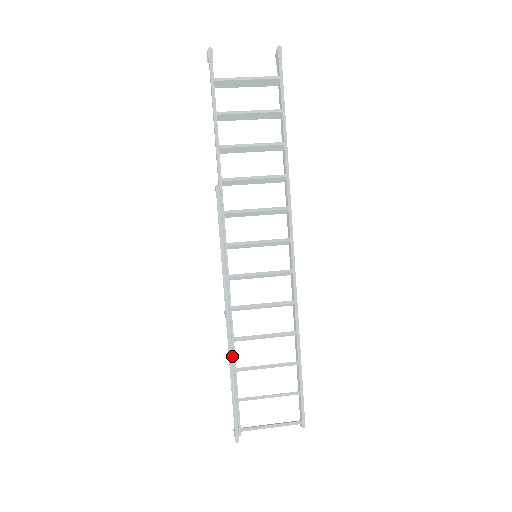
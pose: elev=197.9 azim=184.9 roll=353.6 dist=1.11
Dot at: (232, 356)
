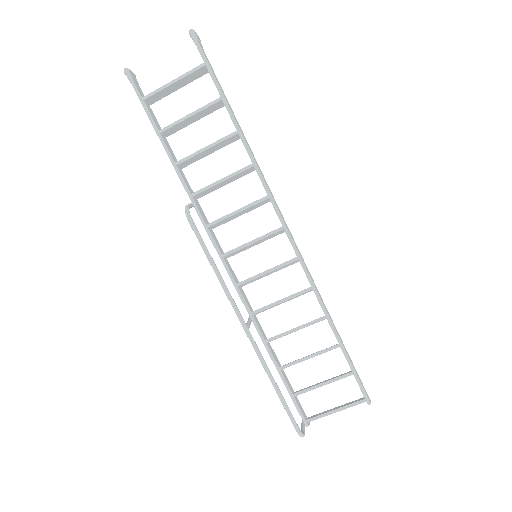
Dot at: (264, 363)
